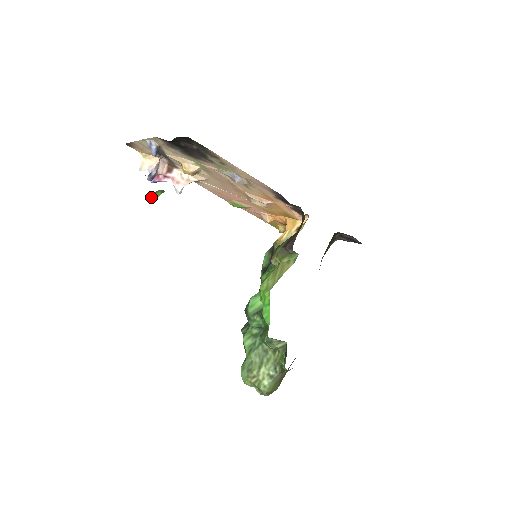
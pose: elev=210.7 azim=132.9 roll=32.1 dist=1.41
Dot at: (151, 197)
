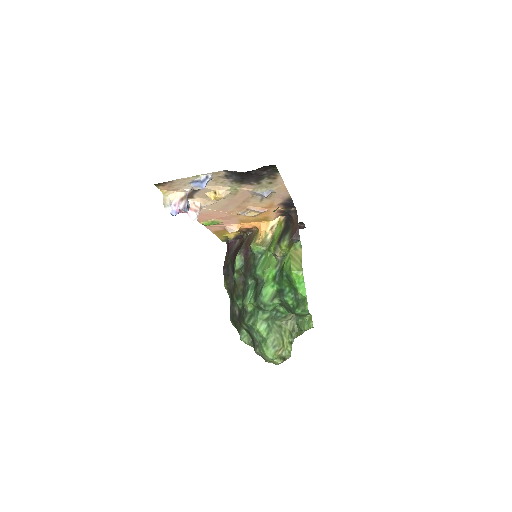
Dot at: occluded
